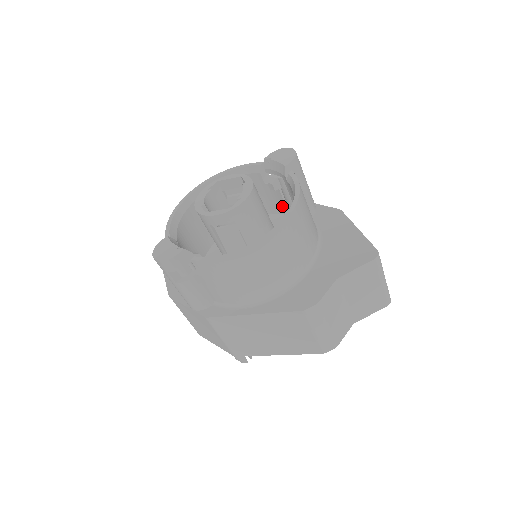
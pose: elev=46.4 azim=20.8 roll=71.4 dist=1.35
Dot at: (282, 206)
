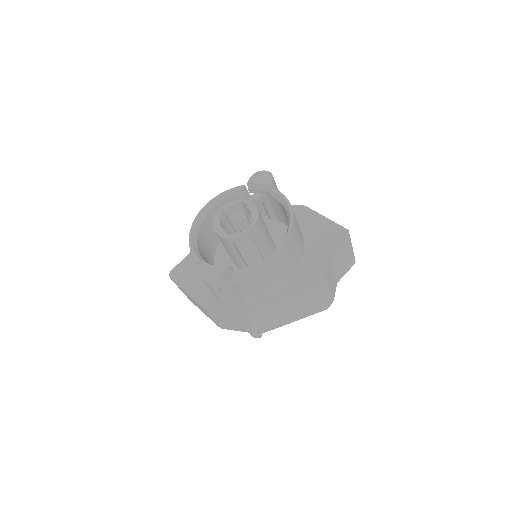
Dot at: (261, 213)
